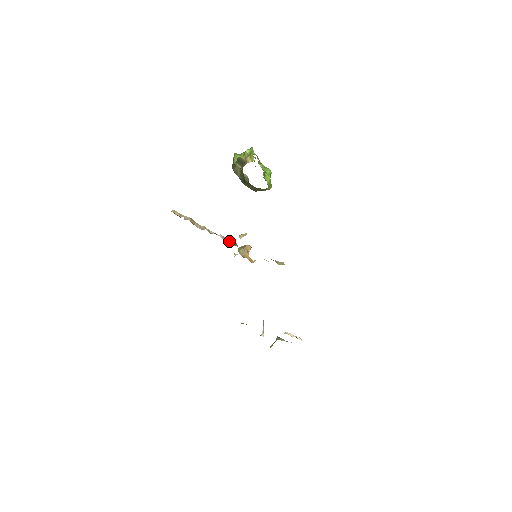
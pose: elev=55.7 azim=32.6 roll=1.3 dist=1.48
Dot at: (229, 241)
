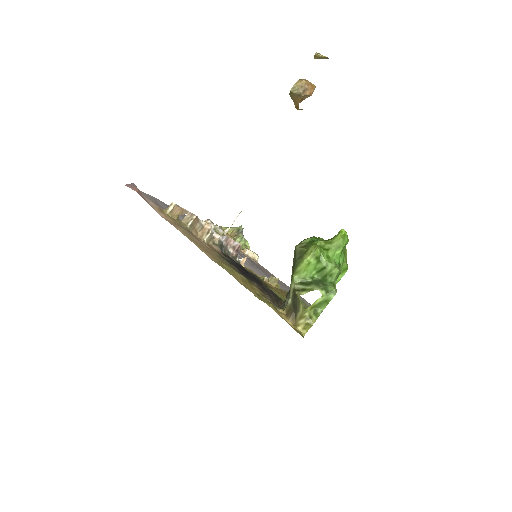
Dot at: (232, 245)
